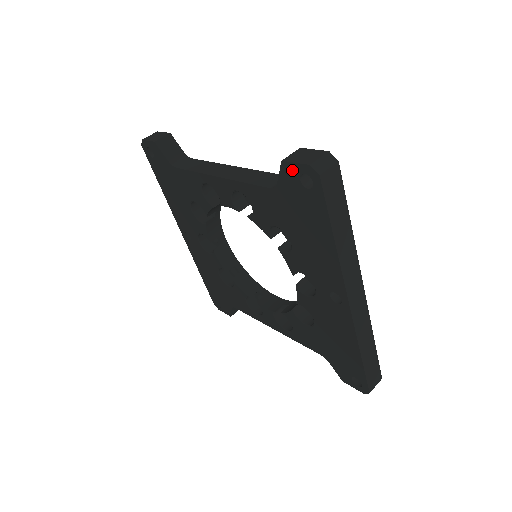
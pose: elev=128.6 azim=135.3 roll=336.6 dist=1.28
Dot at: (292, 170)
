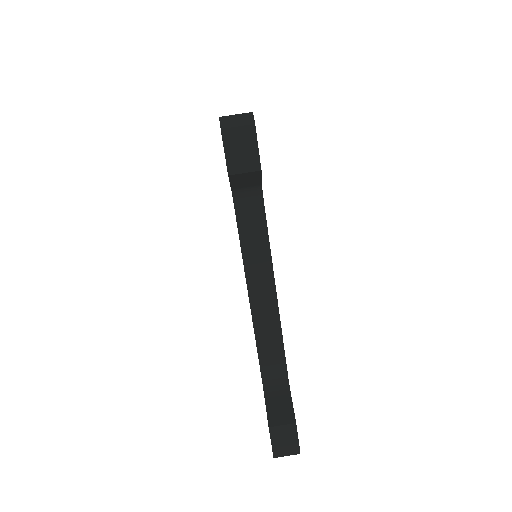
Dot at: occluded
